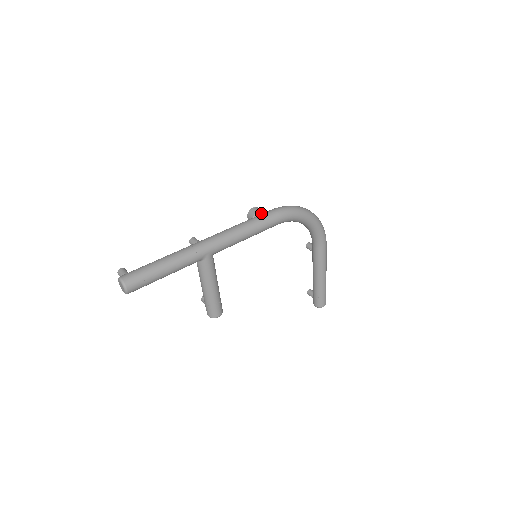
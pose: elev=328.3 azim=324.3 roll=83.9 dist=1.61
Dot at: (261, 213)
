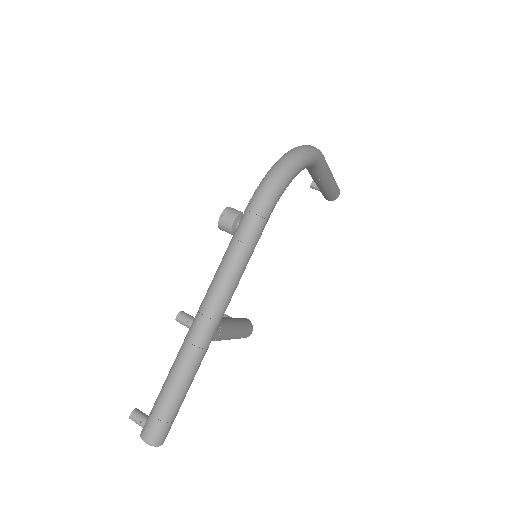
Dot at: (237, 220)
